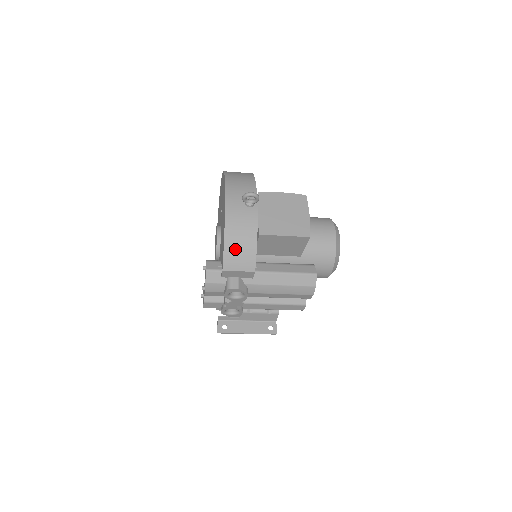
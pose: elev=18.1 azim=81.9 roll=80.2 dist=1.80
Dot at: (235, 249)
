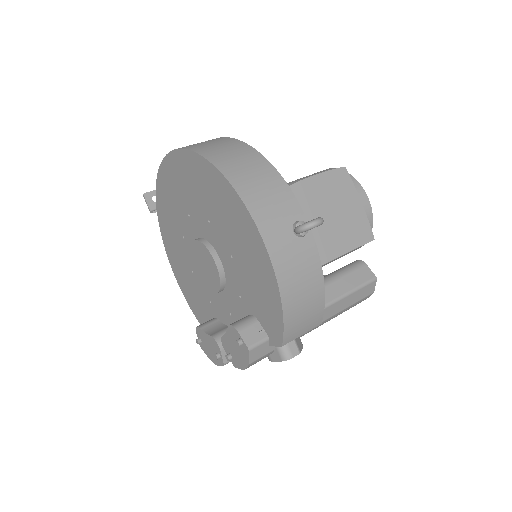
Dot at: (298, 312)
